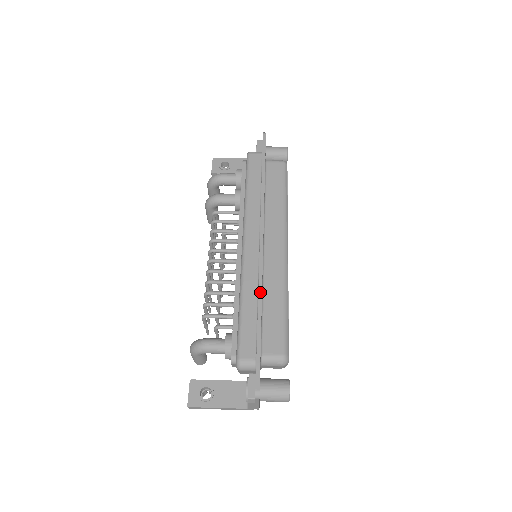
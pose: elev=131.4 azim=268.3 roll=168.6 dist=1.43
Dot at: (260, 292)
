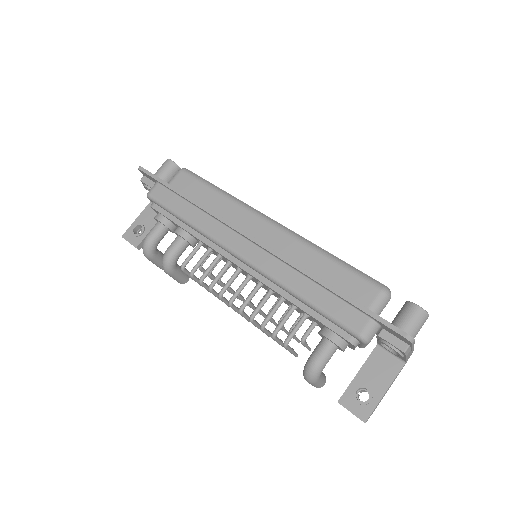
Dot at: (303, 271)
